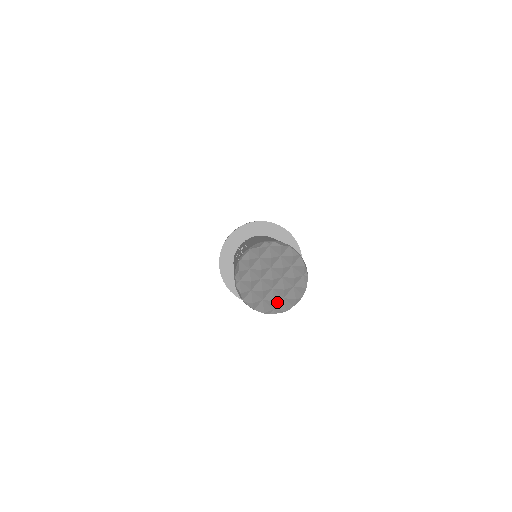
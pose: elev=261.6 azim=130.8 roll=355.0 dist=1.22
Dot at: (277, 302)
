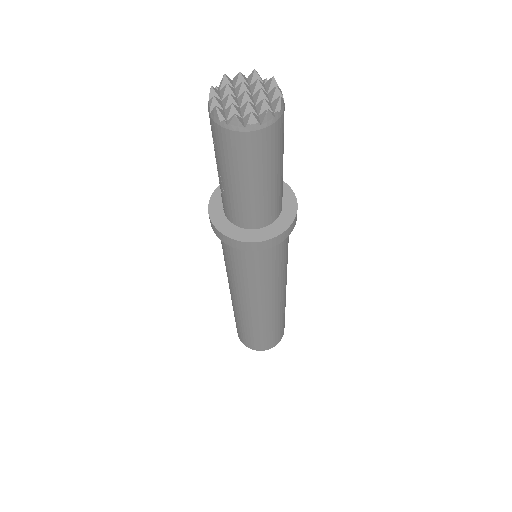
Dot at: (269, 104)
